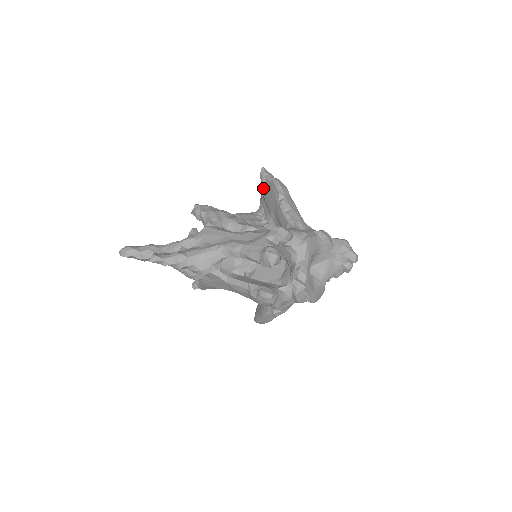
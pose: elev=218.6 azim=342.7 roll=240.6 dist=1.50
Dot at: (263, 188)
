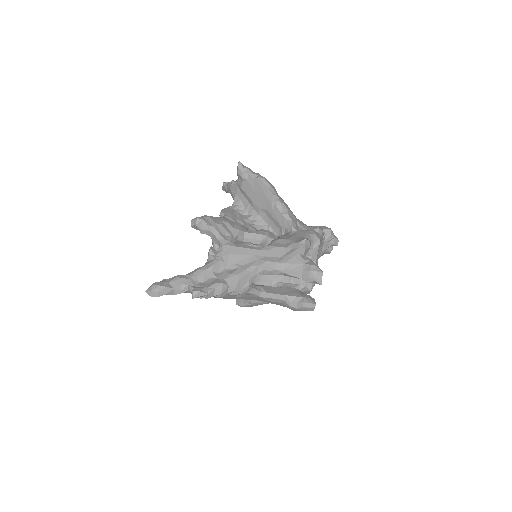
Dot at: (243, 183)
